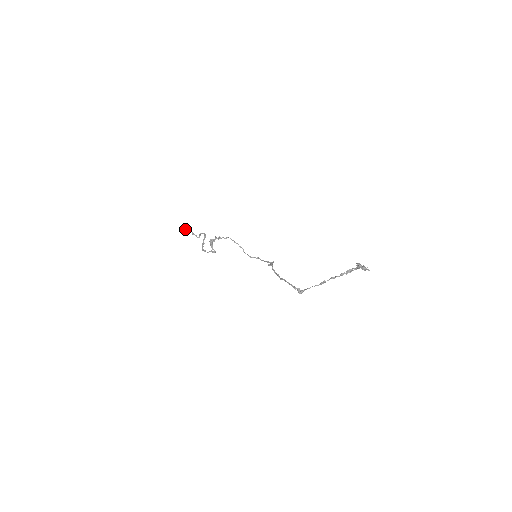
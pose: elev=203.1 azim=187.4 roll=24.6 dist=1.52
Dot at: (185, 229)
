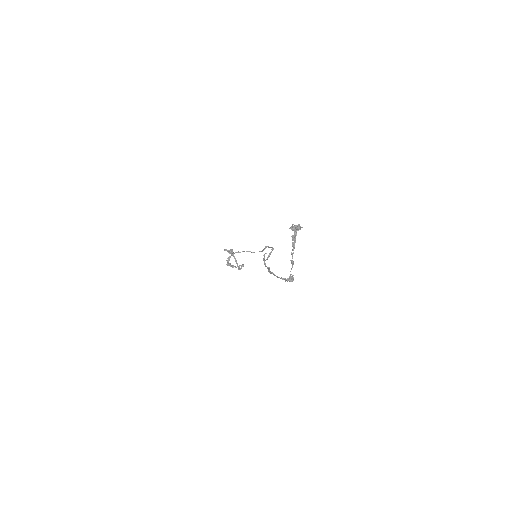
Dot at: (225, 250)
